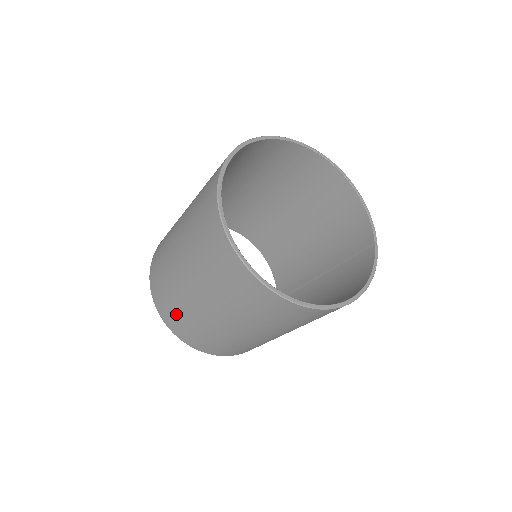
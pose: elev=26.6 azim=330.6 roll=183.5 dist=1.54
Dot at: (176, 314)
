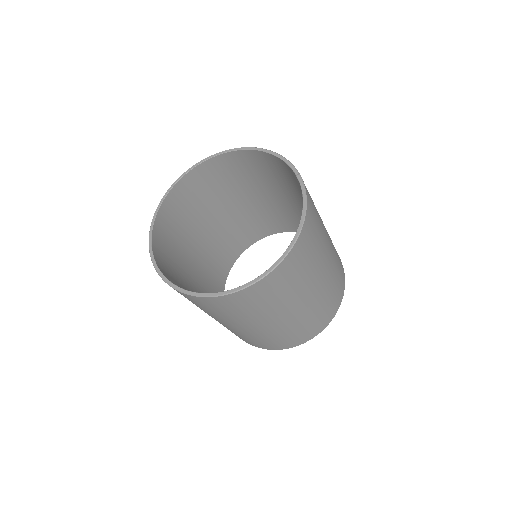
Dot at: (246, 339)
